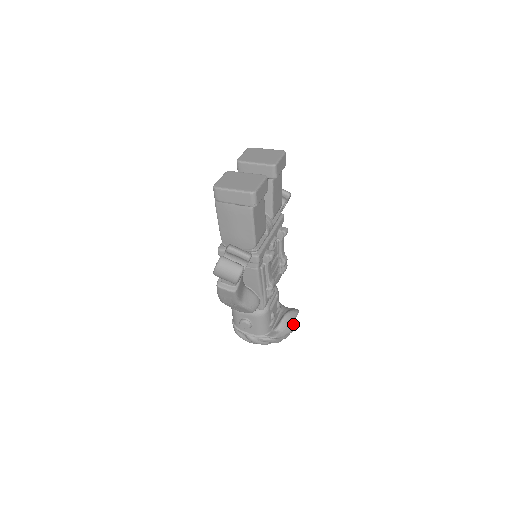
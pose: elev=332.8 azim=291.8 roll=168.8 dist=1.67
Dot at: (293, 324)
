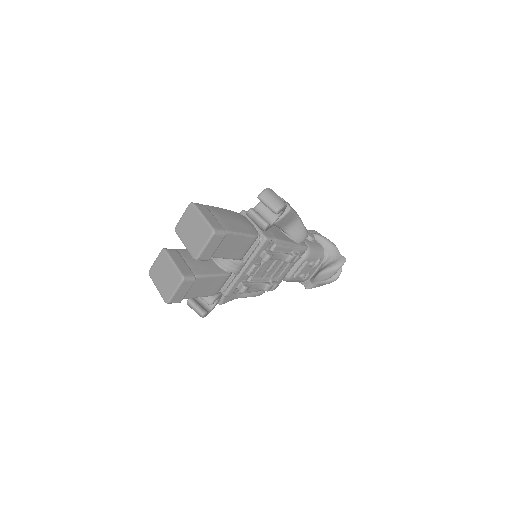
Dot at: (332, 277)
